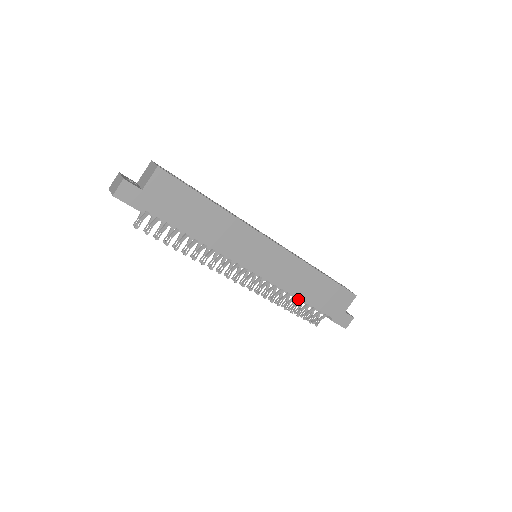
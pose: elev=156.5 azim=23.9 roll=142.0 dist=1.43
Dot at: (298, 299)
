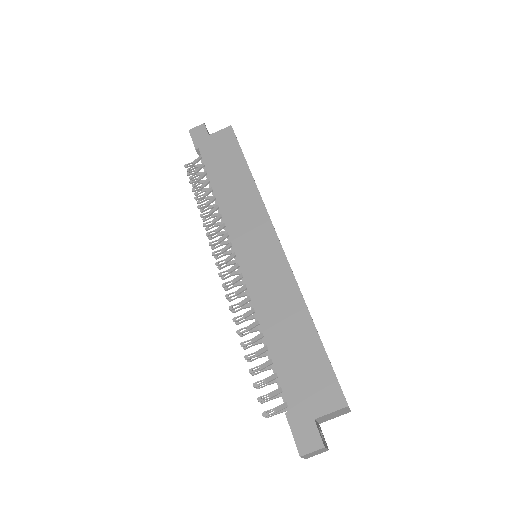
Dot at: (266, 348)
